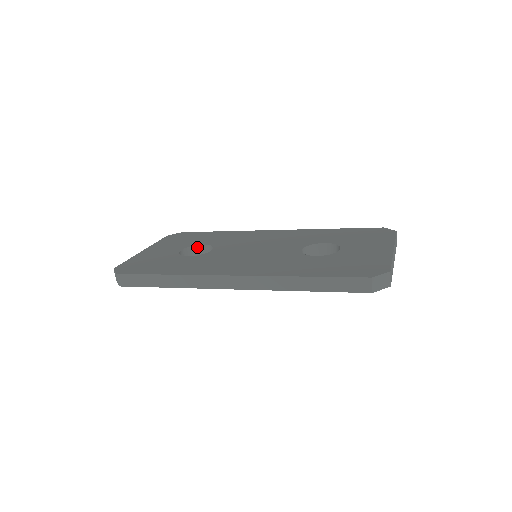
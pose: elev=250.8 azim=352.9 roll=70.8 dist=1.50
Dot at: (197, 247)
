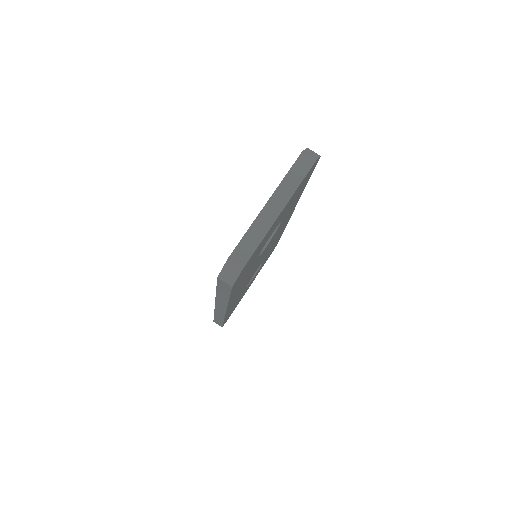
Dot at: occluded
